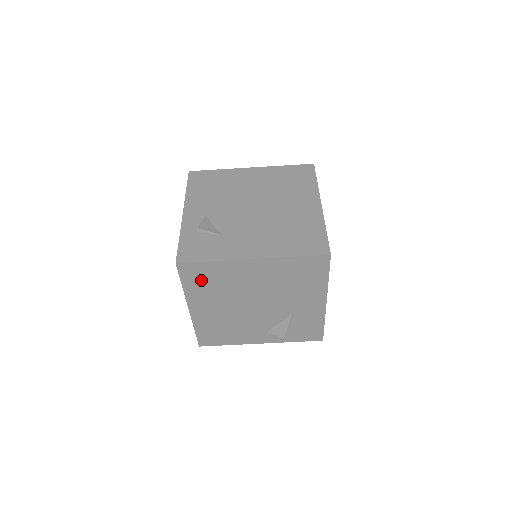
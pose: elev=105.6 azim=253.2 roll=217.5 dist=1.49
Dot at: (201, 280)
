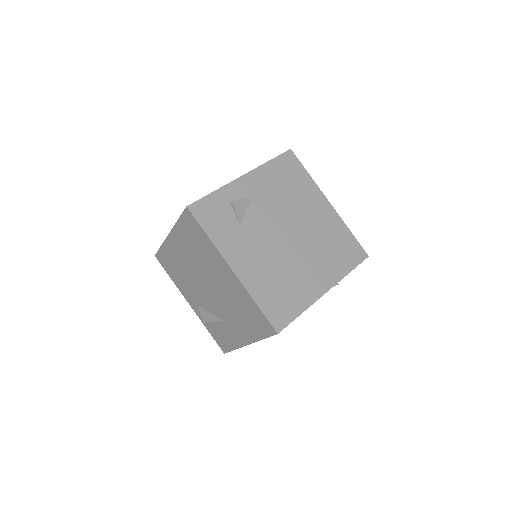
Dot at: (191, 234)
